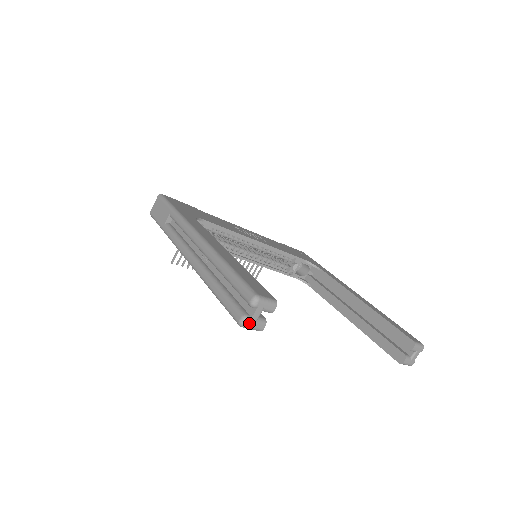
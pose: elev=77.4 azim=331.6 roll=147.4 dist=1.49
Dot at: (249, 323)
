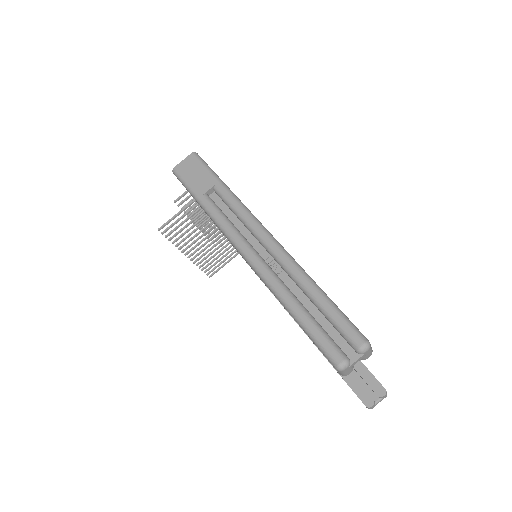
Dot at: (347, 368)
